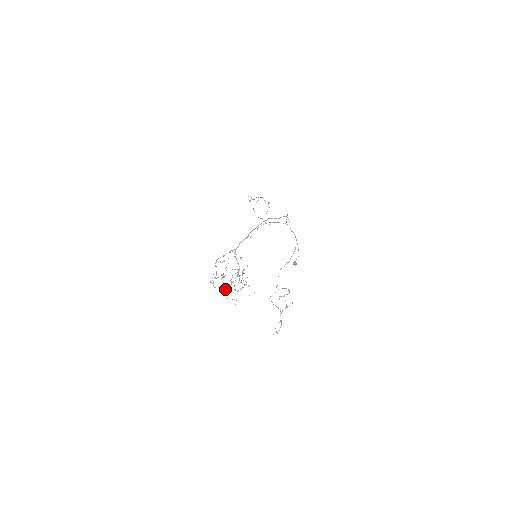
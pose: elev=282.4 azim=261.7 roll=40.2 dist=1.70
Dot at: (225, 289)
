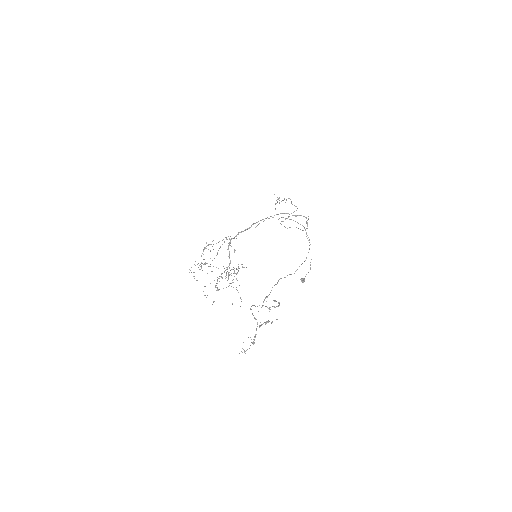
Dot at: occluded
